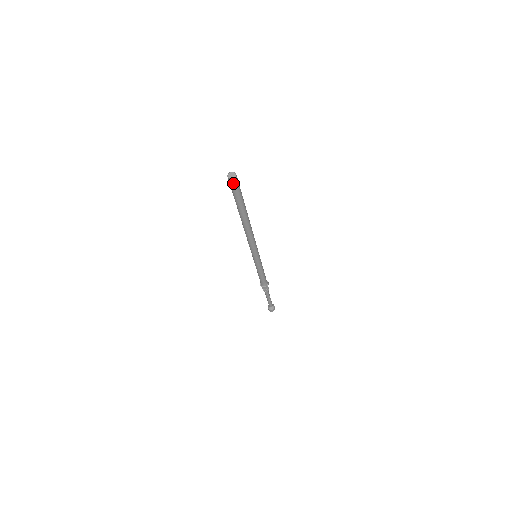
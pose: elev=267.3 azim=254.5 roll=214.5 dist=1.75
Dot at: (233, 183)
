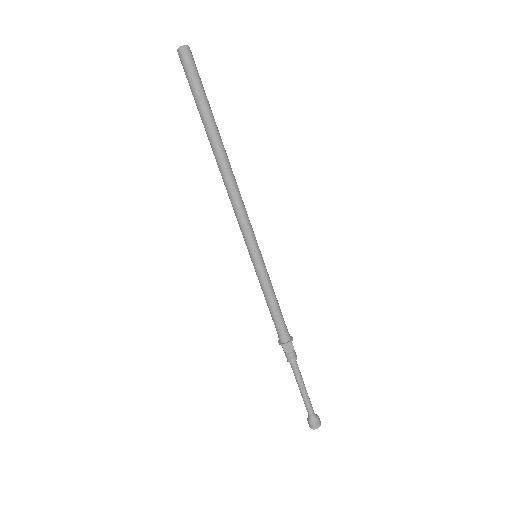
Dot at: (185, 59)
